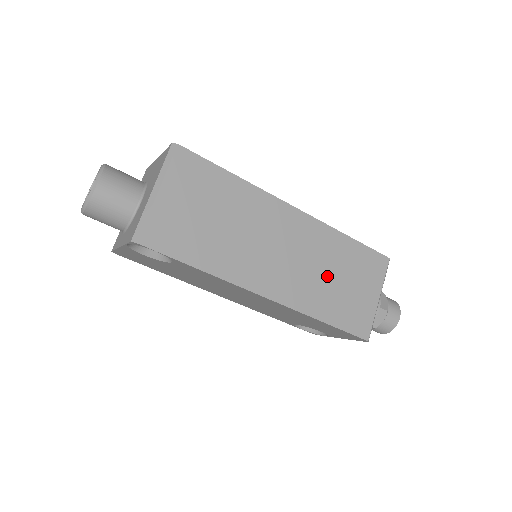
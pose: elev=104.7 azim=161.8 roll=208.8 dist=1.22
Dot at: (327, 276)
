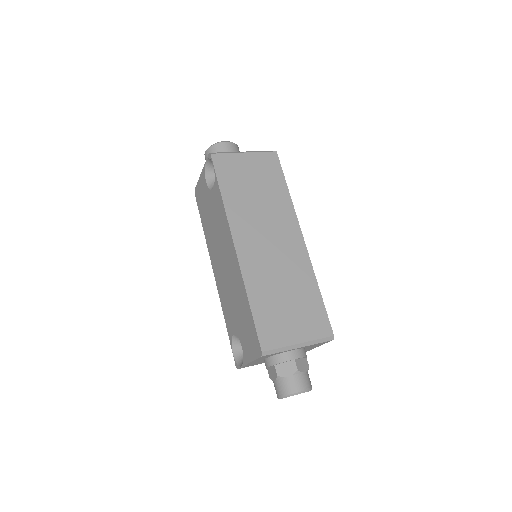
Dot at: (281, 285)
